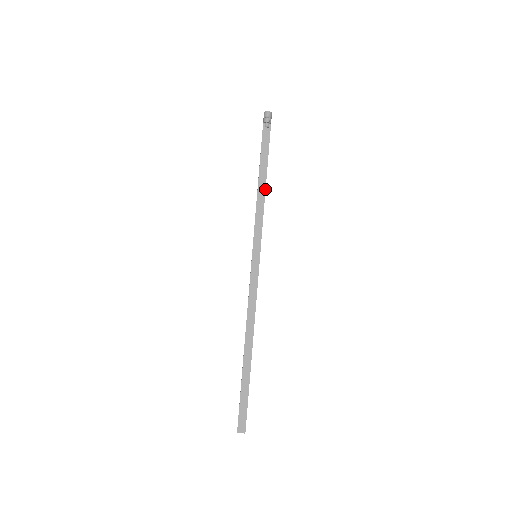
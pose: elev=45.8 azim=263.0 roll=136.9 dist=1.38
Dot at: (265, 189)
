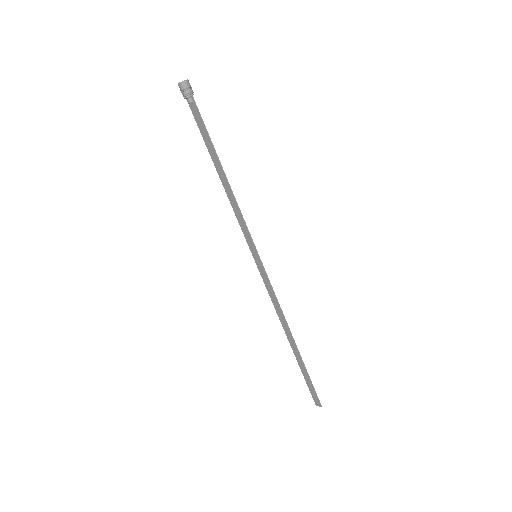
Dot at: (227, 182)
